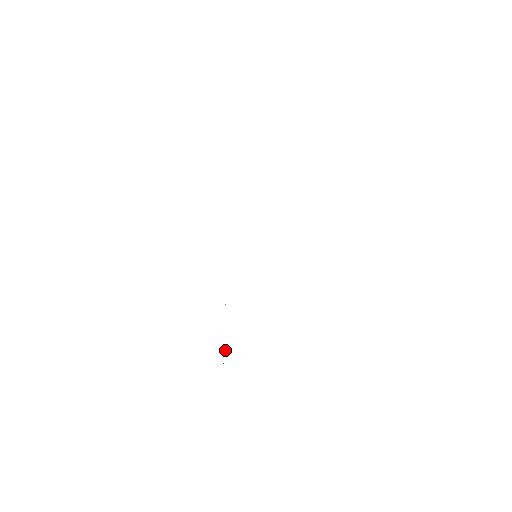
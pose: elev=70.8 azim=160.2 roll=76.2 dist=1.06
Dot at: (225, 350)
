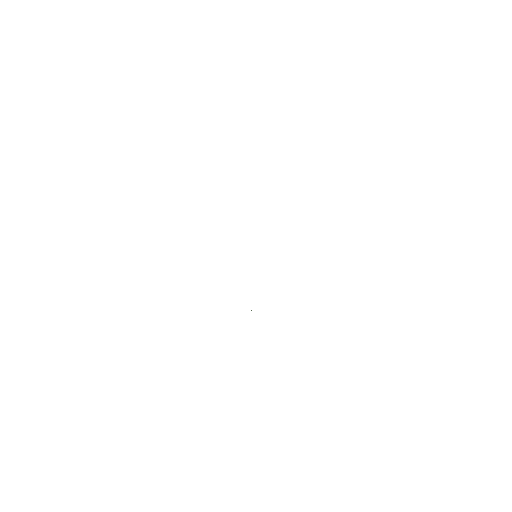
Dot at: occluded
